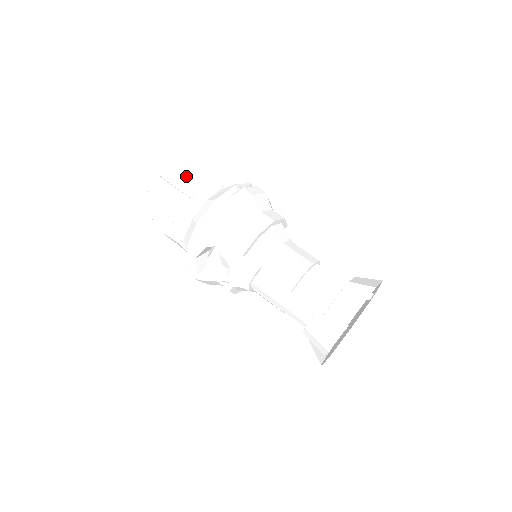
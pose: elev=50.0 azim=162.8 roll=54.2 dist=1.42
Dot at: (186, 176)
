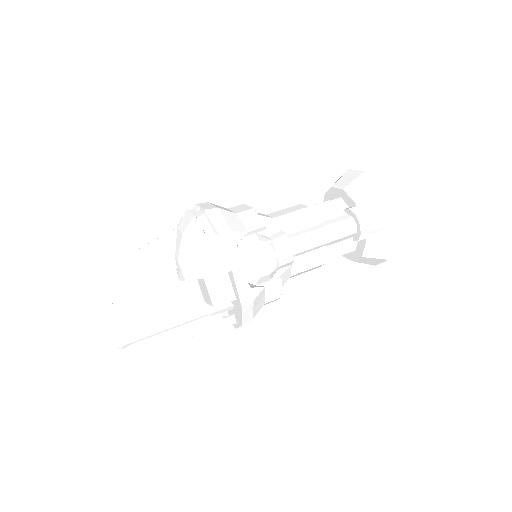
Dot at: (130, 257)
